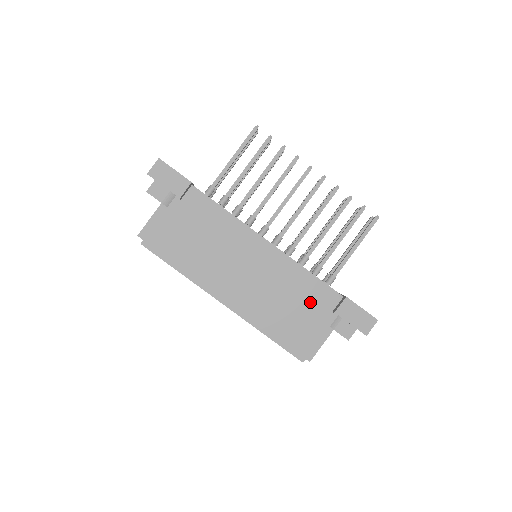
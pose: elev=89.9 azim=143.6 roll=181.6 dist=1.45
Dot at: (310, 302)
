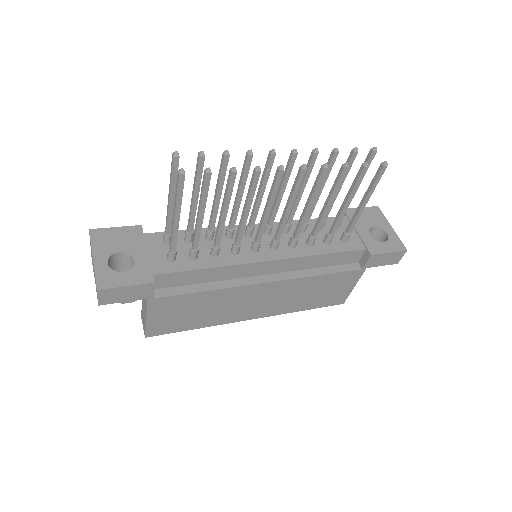
Dot at: (336, 276)
